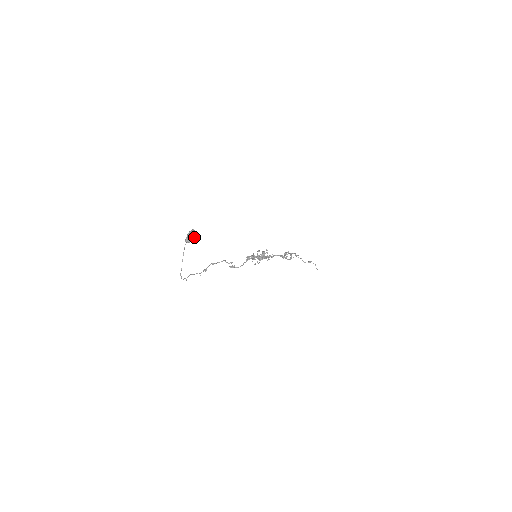
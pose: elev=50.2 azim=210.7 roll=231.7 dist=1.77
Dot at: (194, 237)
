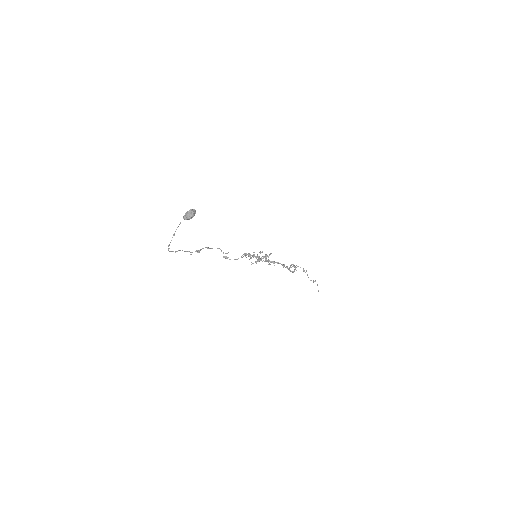
Dot at: (192, 216)
